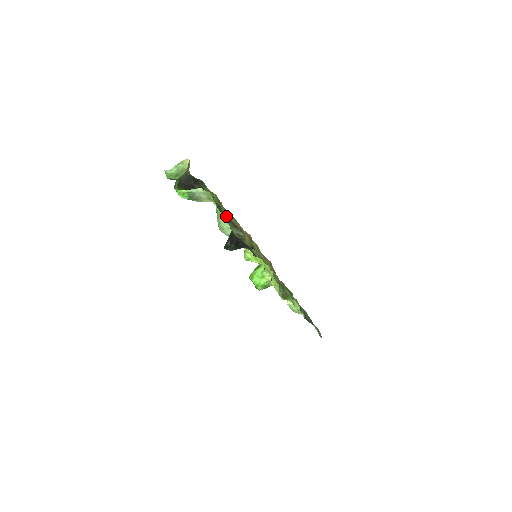
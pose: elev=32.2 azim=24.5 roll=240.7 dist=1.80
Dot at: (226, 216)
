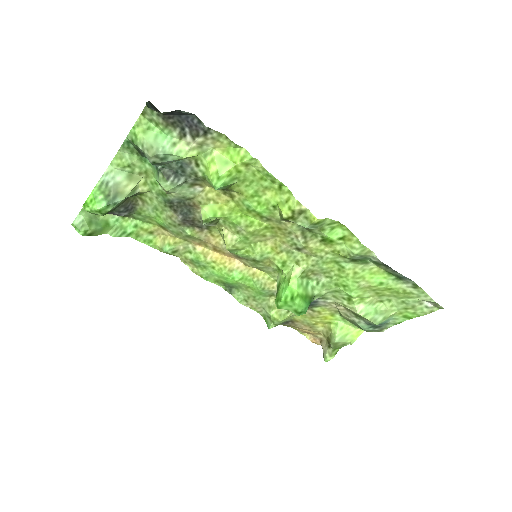
Dot at: (179, 226)
